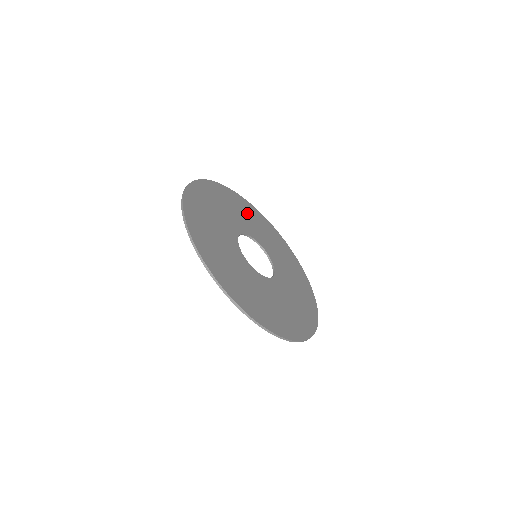
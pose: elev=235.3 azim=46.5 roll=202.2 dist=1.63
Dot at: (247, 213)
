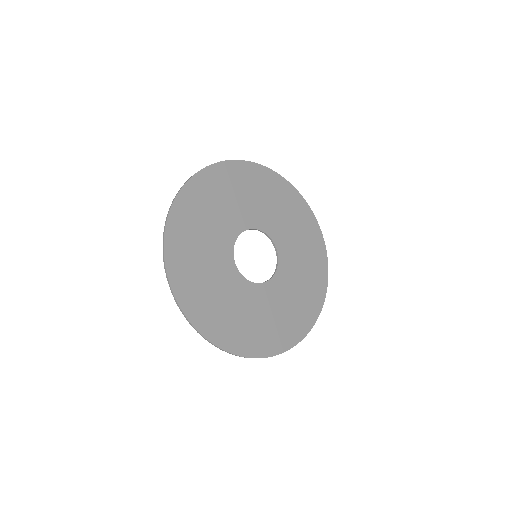
Dot at: (267, 193)
